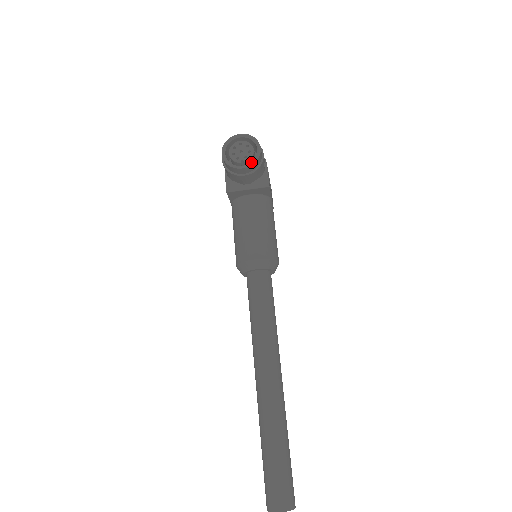
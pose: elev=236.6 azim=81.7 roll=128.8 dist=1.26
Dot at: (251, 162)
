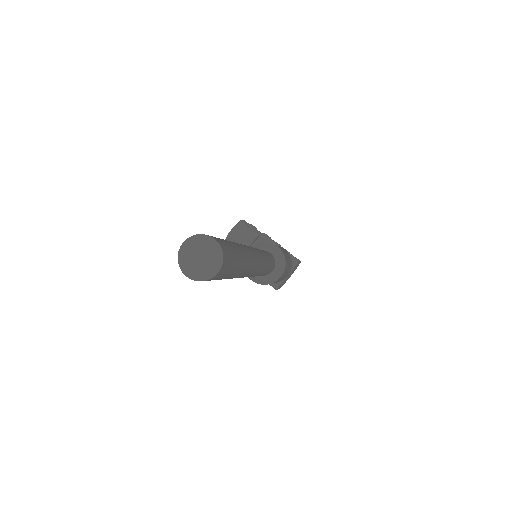
Dot at: (236, 225)
